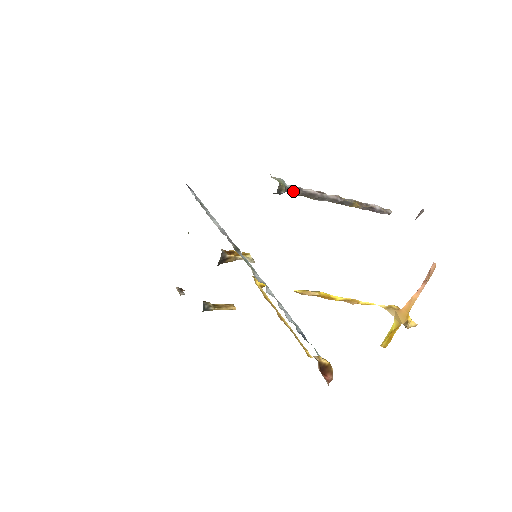
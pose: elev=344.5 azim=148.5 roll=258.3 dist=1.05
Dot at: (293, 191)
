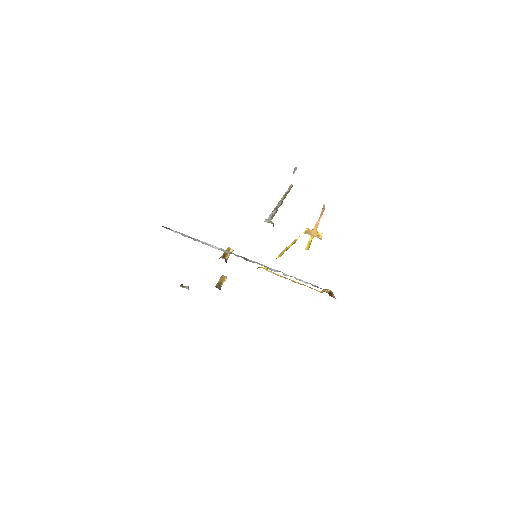
Dot at: (271, 219)
